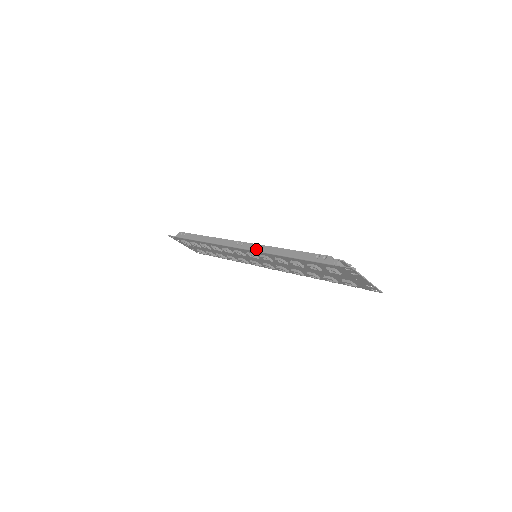
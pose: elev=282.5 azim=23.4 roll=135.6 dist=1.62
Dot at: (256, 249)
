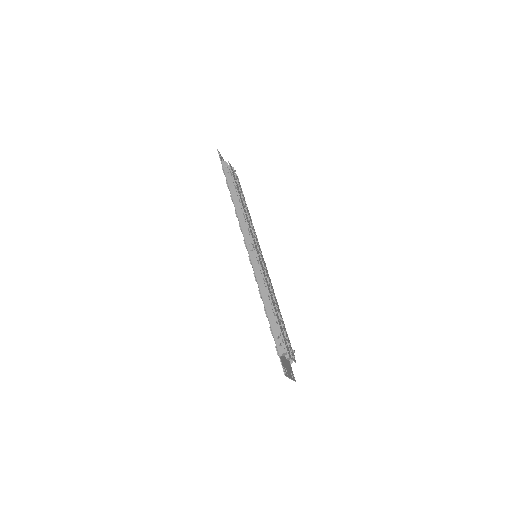
Dot at: (255, 269)
